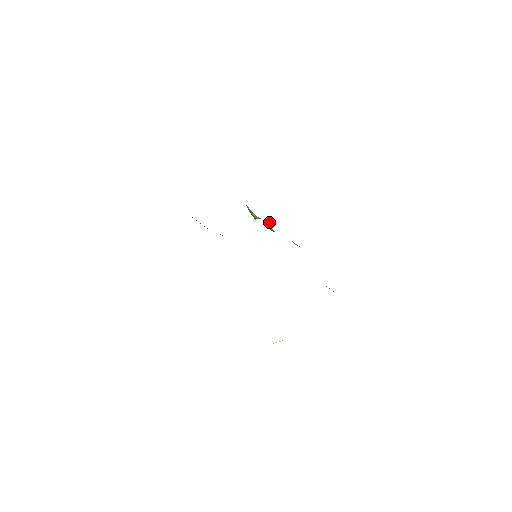
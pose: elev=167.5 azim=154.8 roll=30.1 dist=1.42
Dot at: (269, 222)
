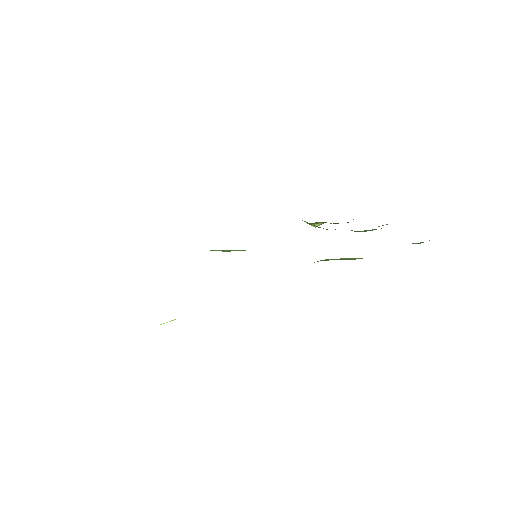
Dot at: occluded
